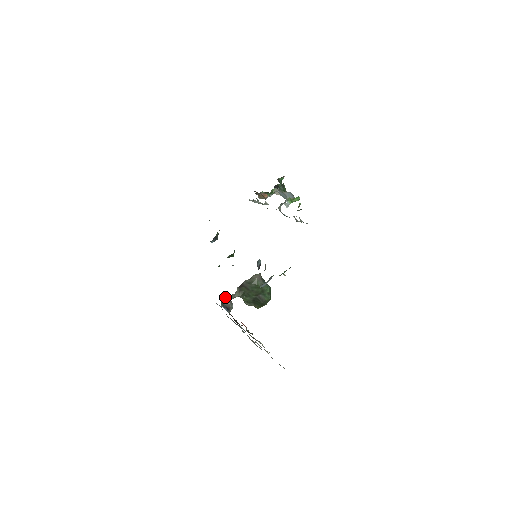
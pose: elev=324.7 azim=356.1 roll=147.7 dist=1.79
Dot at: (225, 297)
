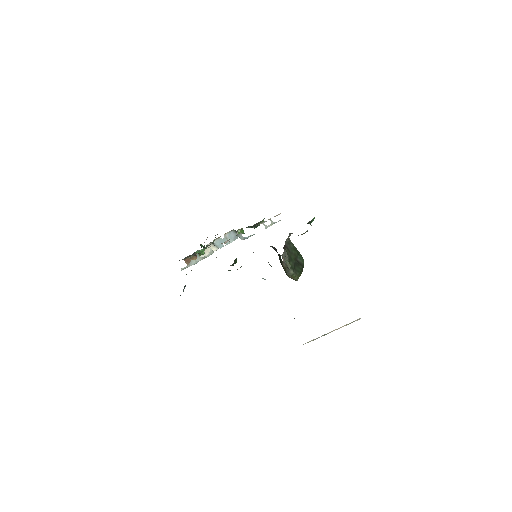
Dot at: occluded
